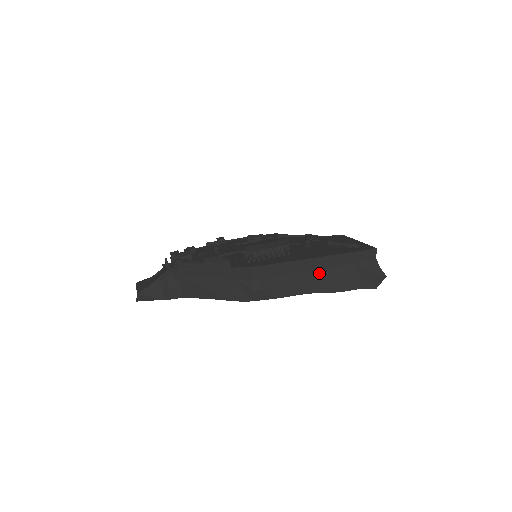
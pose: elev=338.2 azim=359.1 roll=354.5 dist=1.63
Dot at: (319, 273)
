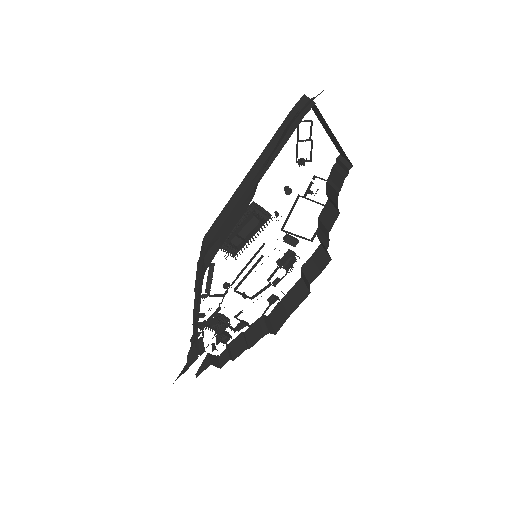
Dot at: (256, 178)
